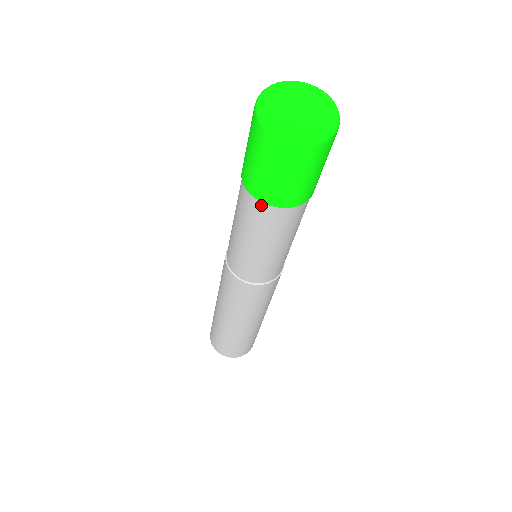
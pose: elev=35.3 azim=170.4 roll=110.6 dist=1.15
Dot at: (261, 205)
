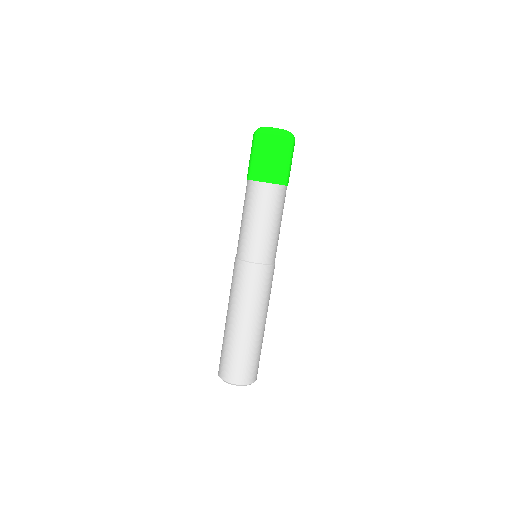
Dot at: (254, 184)
